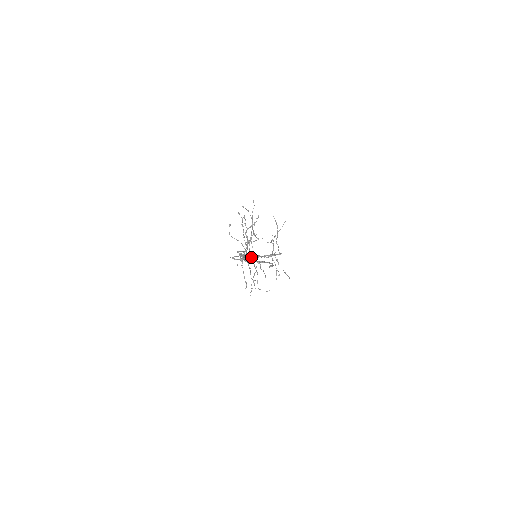
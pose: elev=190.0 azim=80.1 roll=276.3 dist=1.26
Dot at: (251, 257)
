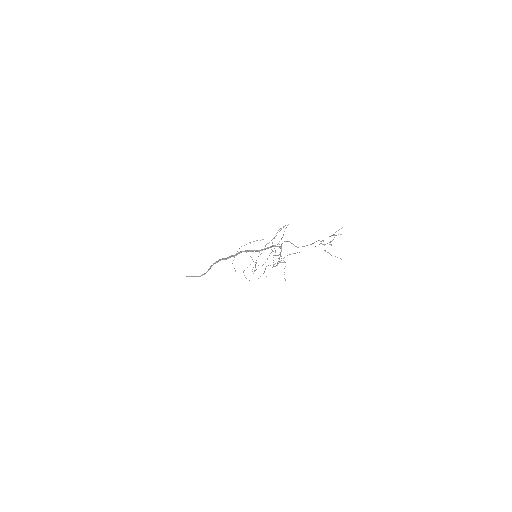
Dot at: occluded
